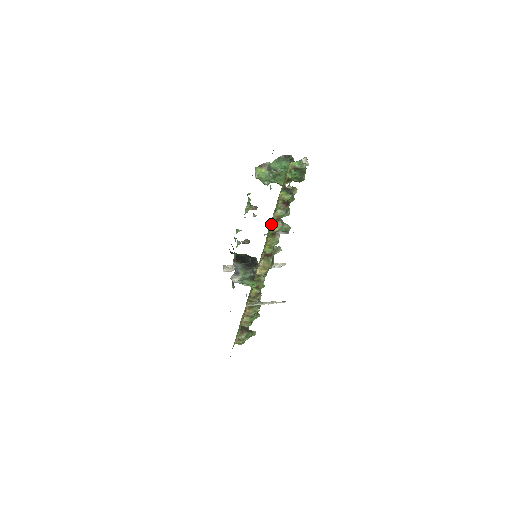
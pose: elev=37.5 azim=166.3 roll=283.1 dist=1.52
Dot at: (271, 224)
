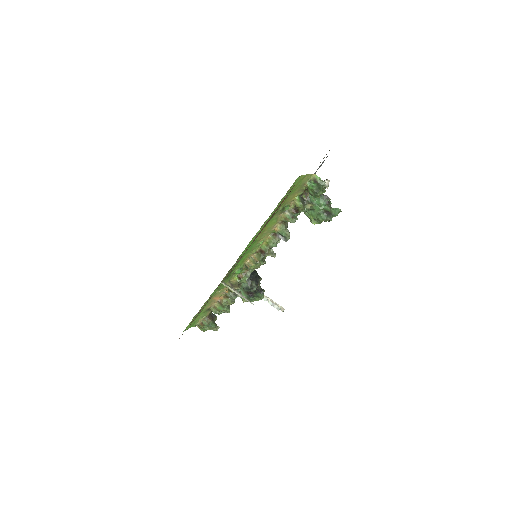
Dot at: occluded
